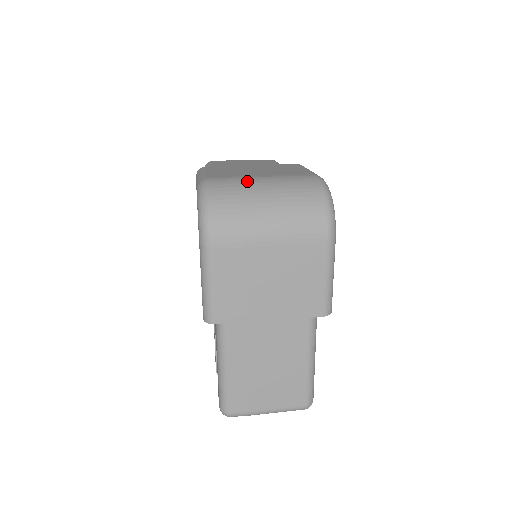
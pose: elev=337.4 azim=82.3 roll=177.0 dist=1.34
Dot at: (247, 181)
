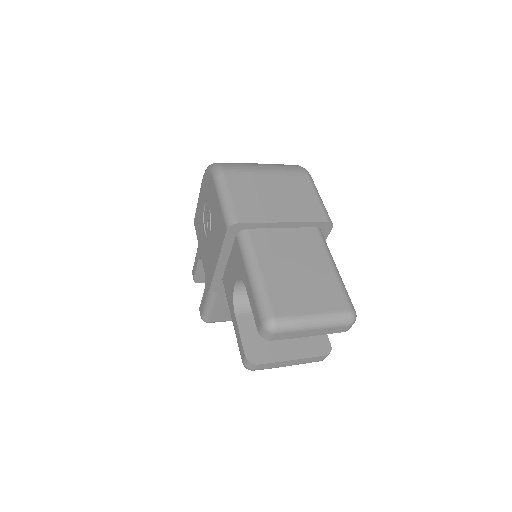
Dot at: occluded
